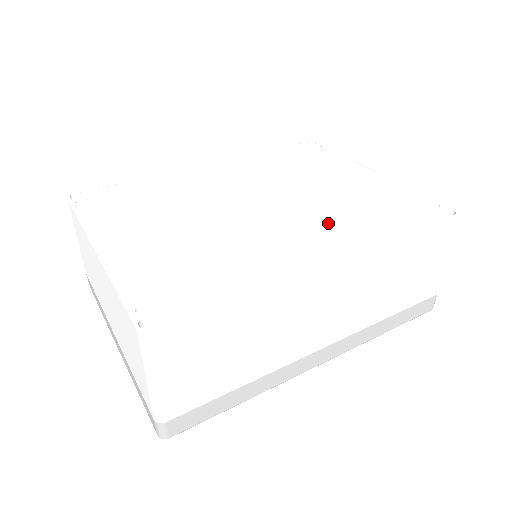
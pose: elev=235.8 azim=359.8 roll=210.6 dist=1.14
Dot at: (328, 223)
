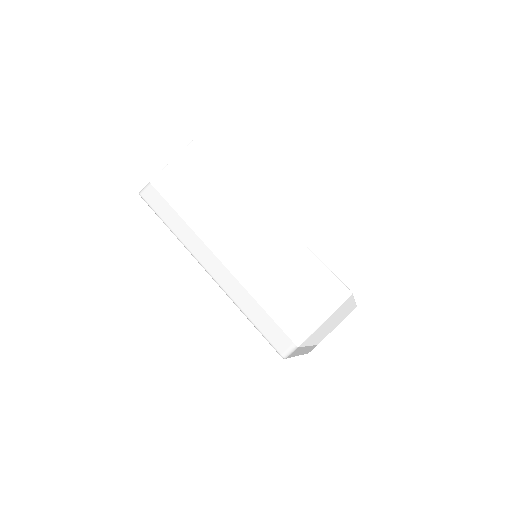
Dot at: occluded
